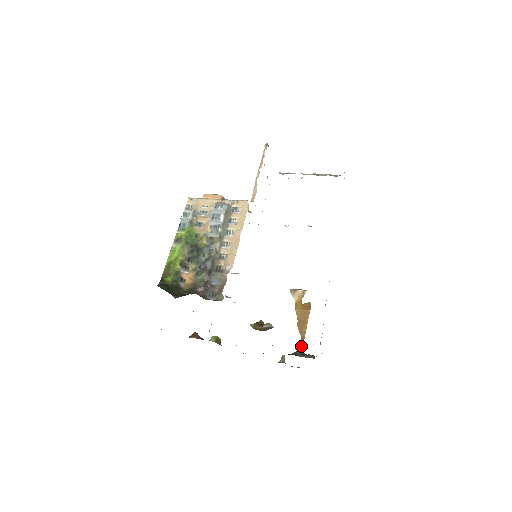
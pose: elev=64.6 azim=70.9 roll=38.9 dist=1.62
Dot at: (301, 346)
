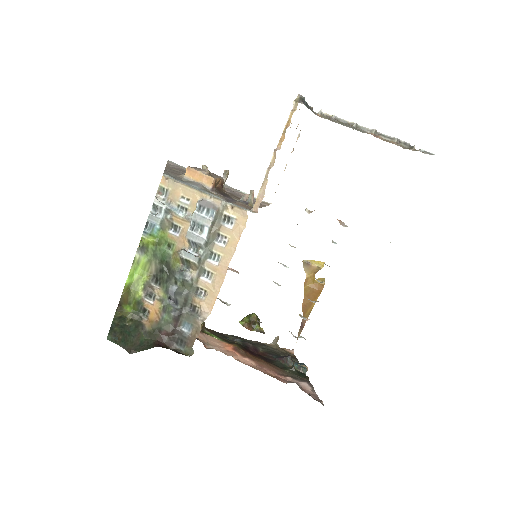
Dot at: (301, 328)
